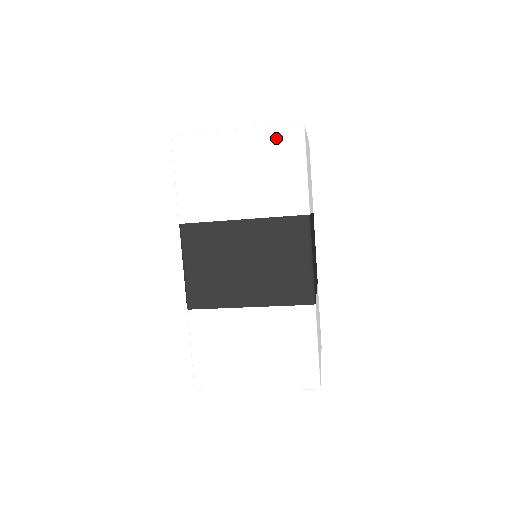
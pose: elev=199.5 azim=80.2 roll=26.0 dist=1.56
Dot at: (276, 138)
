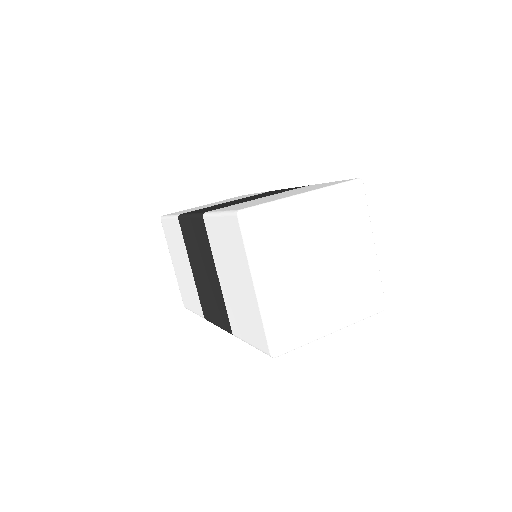
Dot at: occluded
